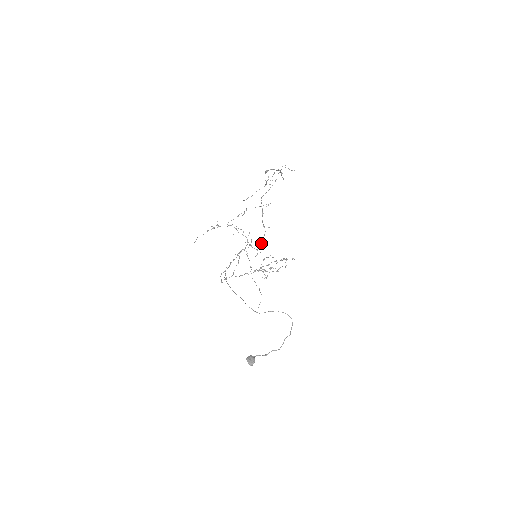
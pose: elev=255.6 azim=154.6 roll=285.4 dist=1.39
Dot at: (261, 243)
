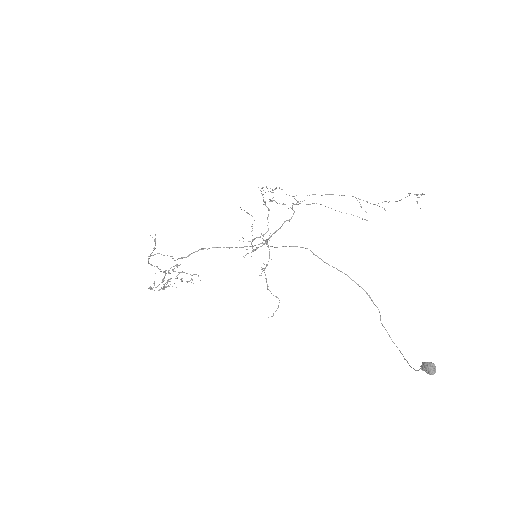
Dot at: (261, 246)
